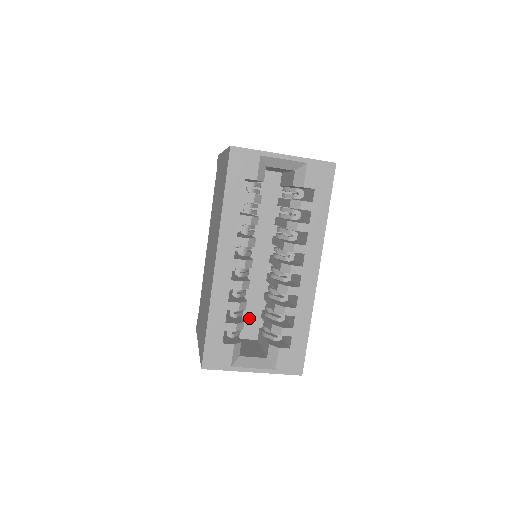
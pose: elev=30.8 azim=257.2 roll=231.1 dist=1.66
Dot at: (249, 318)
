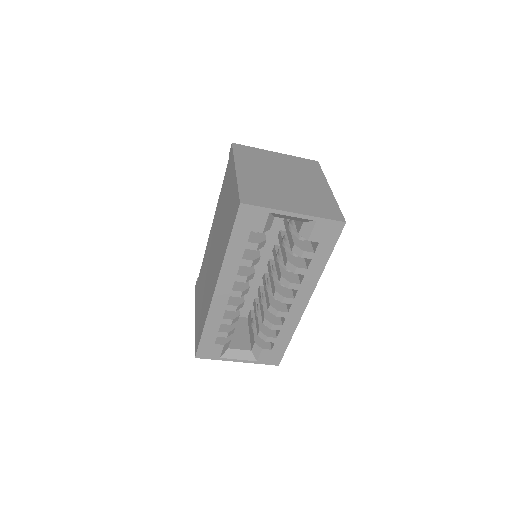
Dot at: occluded
